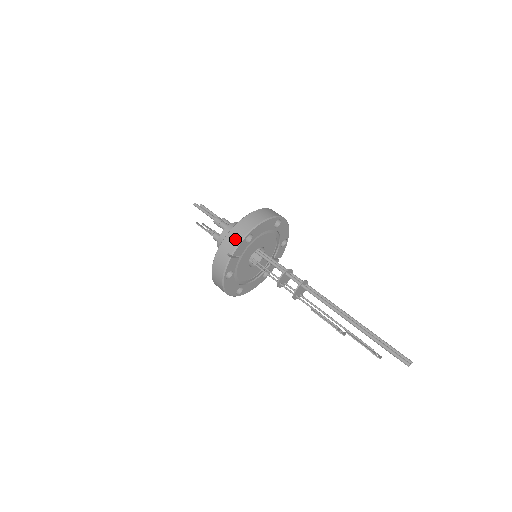
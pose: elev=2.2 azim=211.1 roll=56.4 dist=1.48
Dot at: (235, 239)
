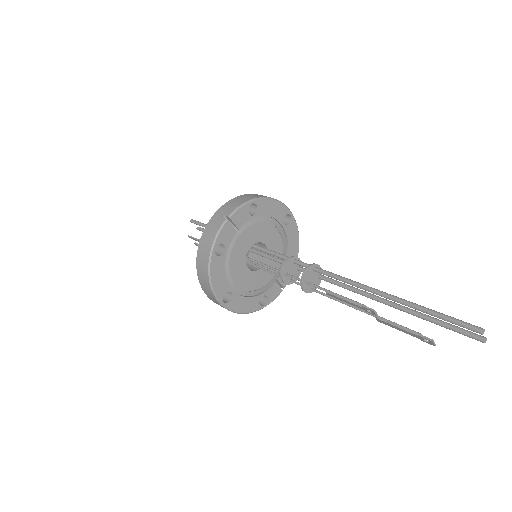
Dot at: (236, 203)
